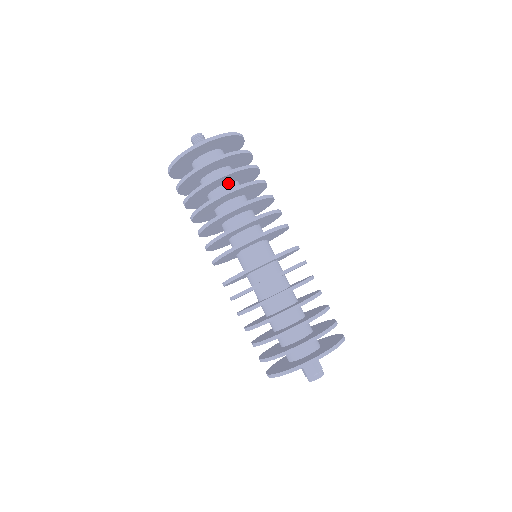
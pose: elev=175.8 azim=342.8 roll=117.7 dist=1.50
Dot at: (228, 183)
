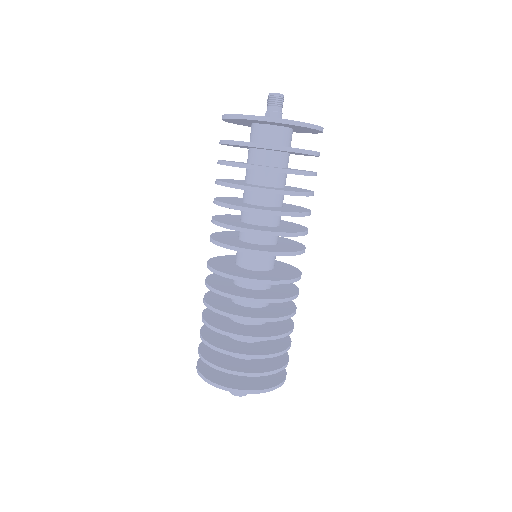
Dot at: occluded
